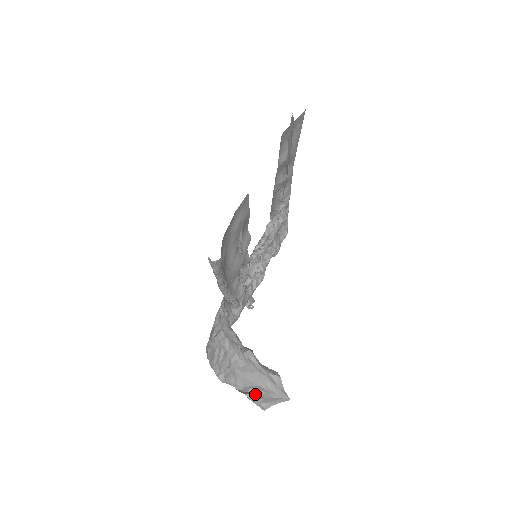
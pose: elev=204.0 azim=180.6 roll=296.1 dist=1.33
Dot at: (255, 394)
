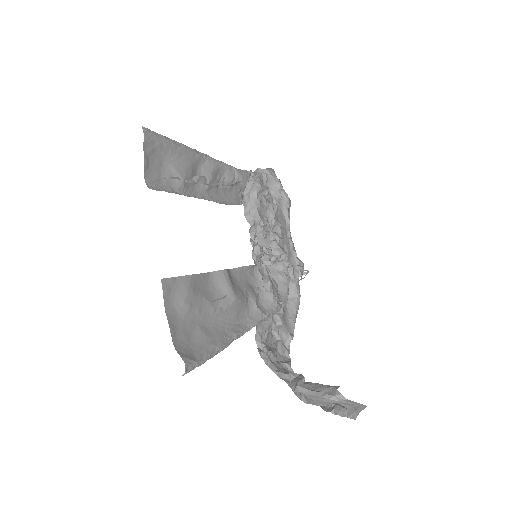
Dot at: (338, 408)
